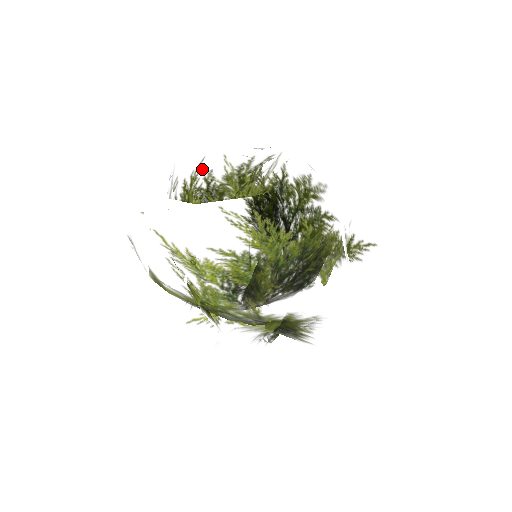
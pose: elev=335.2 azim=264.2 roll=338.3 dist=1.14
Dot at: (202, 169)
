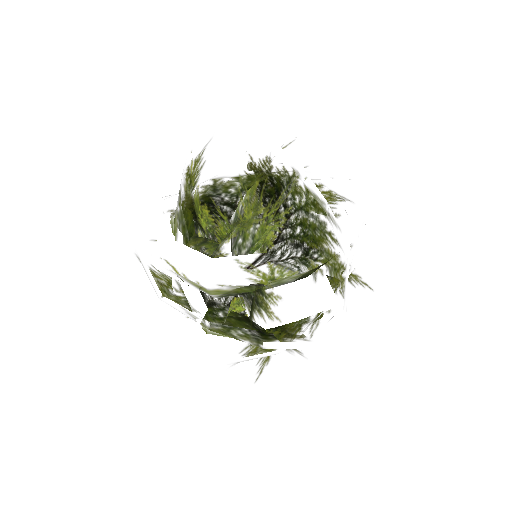
Dot at: (214, 184)
